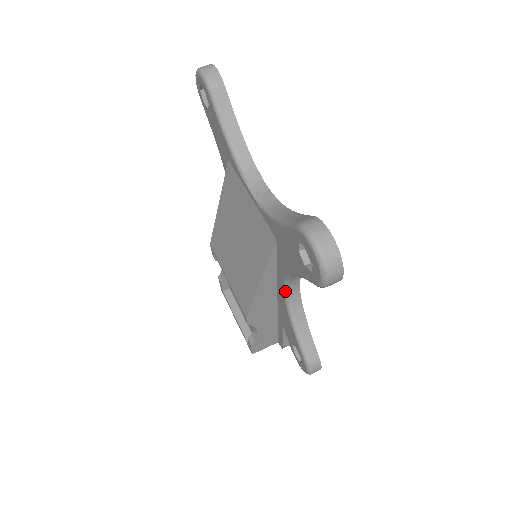
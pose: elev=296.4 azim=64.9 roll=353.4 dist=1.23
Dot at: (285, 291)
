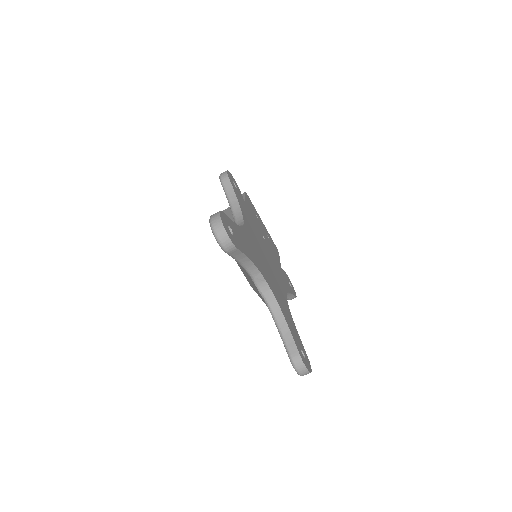
Dot at: occluded
